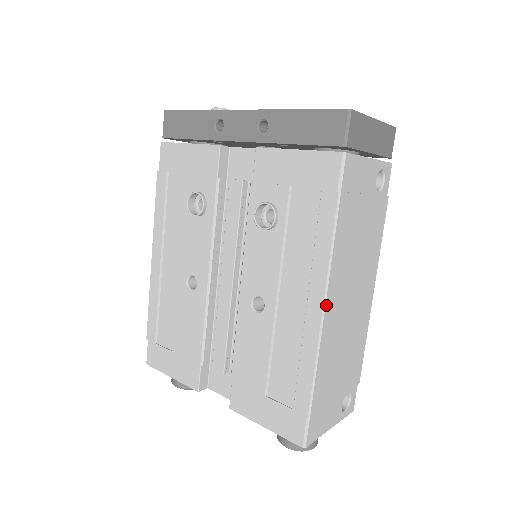
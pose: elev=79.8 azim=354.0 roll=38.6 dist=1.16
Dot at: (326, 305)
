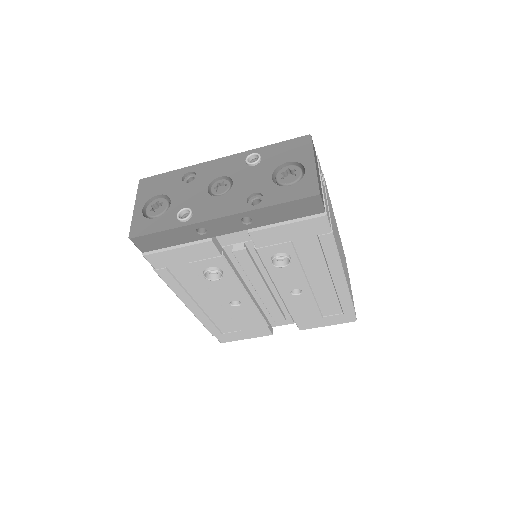
Dot at: (344, 274)
